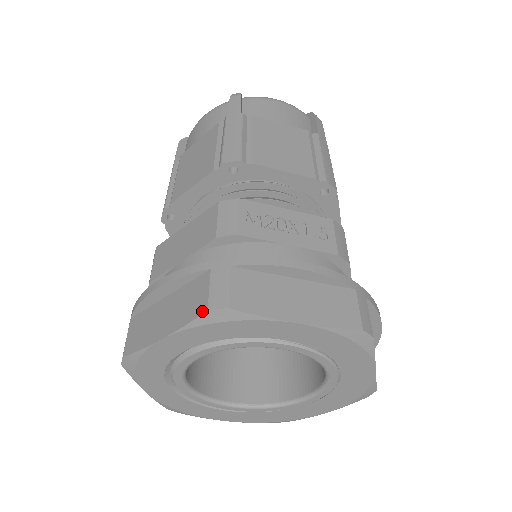
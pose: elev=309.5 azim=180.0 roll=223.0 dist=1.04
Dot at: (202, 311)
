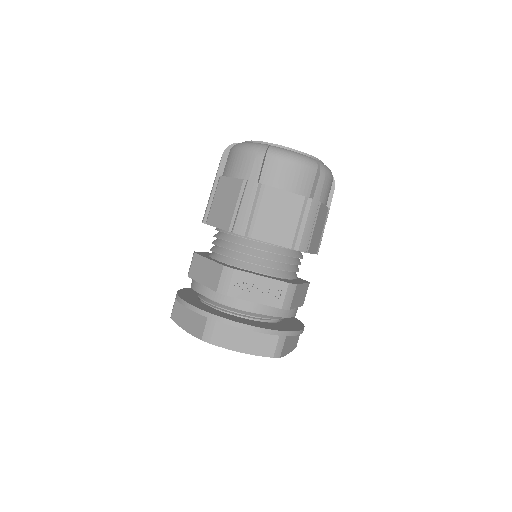
Dot at: (200, 338)
